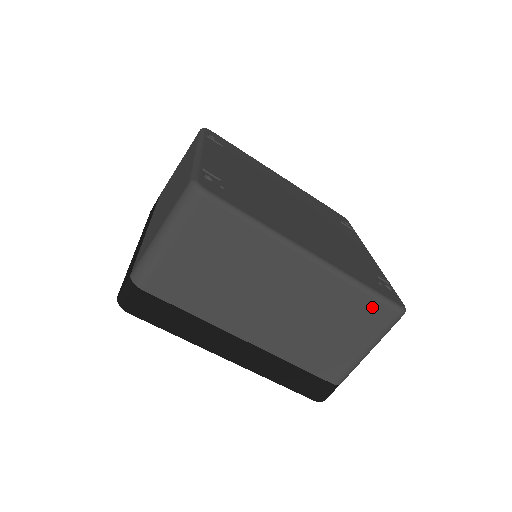
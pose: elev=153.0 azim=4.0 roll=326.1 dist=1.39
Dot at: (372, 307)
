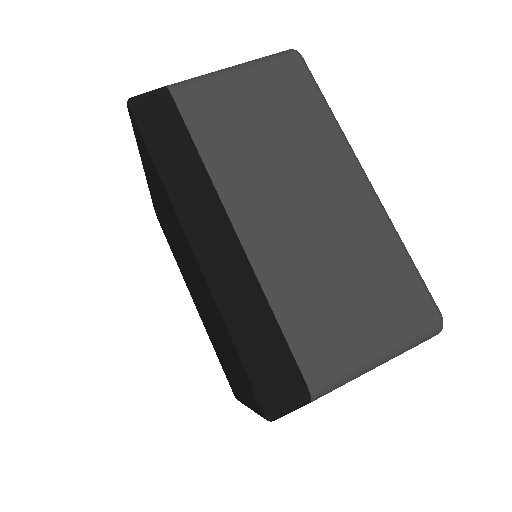
Dot at: (408, 284)
